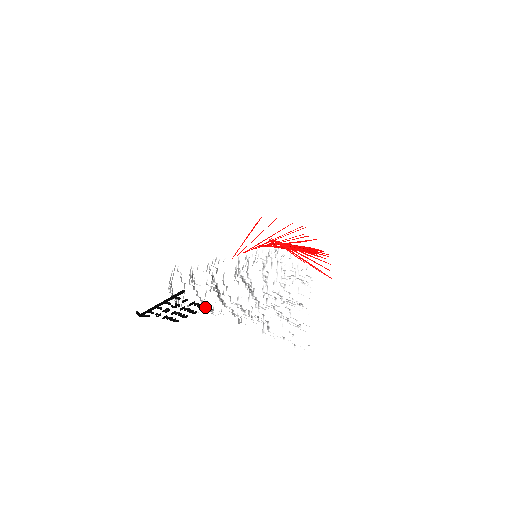
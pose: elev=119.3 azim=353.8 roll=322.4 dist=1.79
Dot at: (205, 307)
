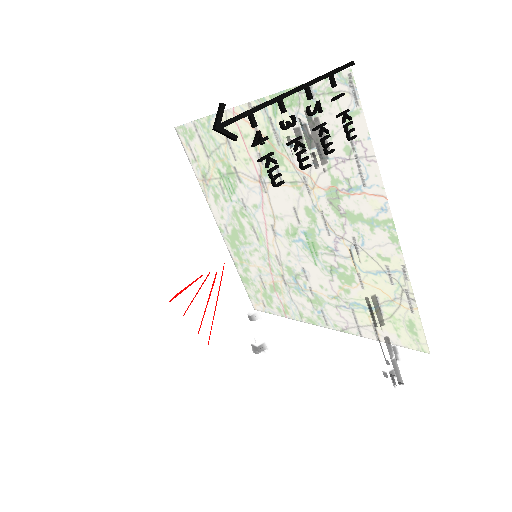
Dot at: occluded
